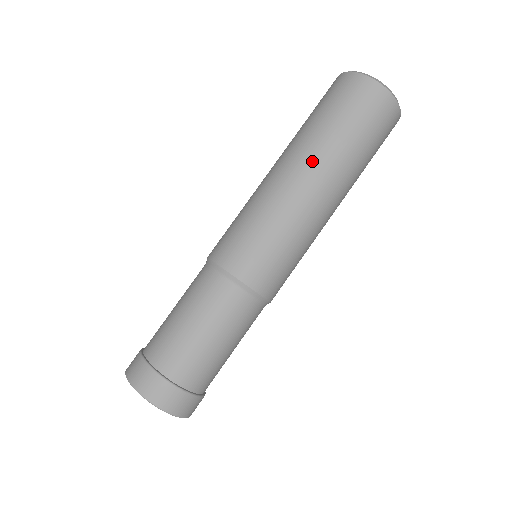
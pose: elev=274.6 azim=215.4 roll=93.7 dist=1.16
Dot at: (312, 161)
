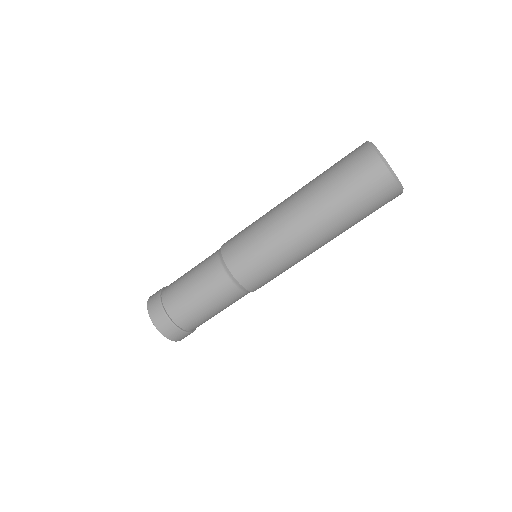
Dot at: (331, 236)
